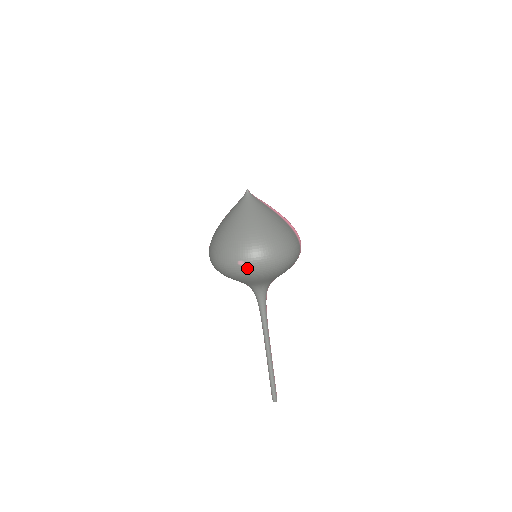
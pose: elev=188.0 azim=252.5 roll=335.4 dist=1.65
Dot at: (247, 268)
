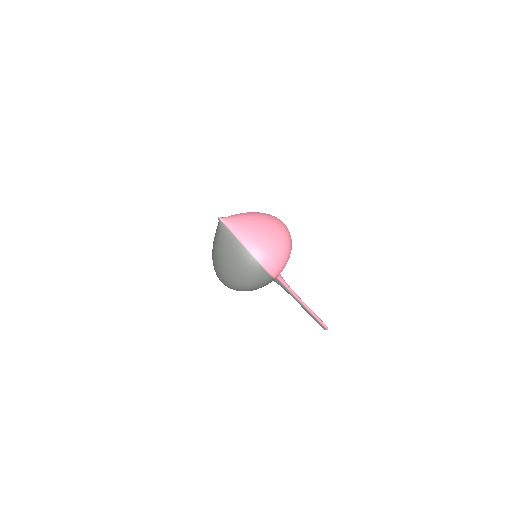
Dot at: occluded
